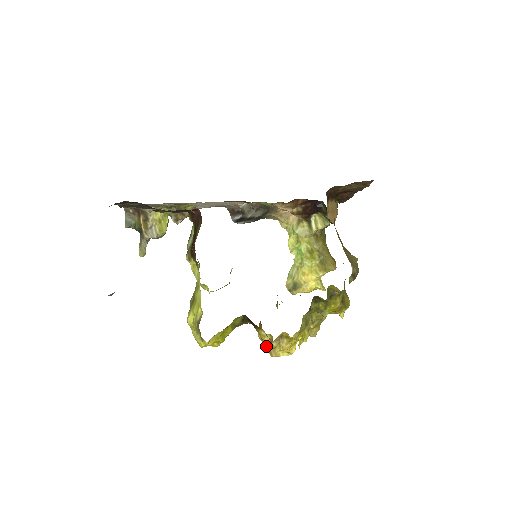
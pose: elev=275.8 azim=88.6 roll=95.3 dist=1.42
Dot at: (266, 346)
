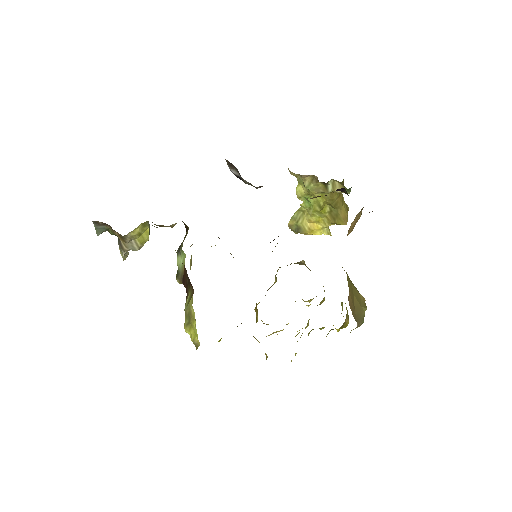
Dot at: (261, 320)
